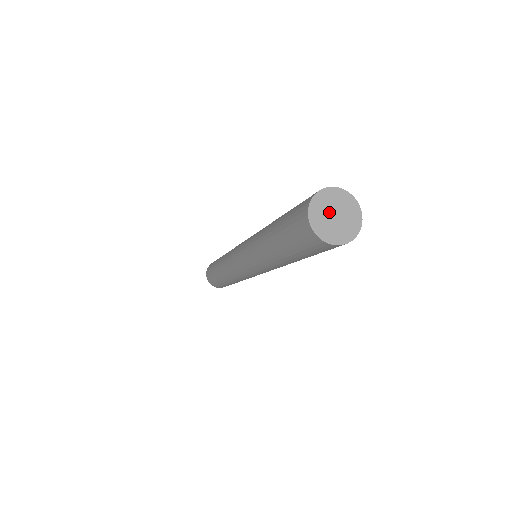
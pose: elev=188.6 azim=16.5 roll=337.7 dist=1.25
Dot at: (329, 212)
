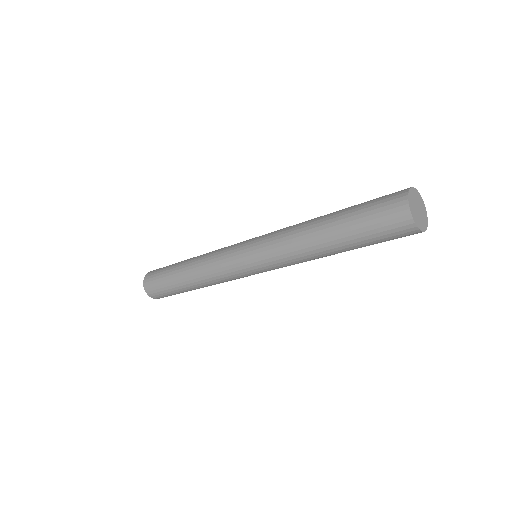
Dot at: (416, 203)
